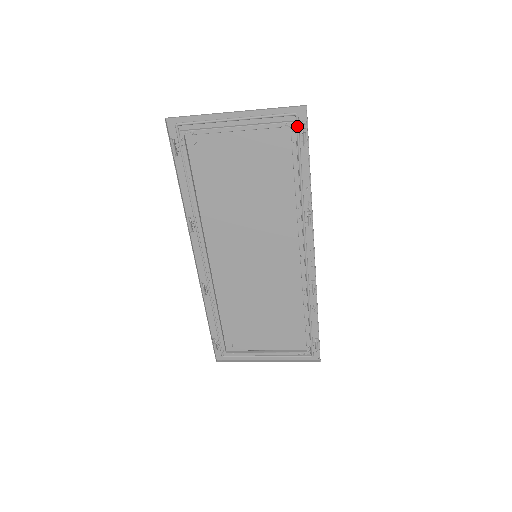
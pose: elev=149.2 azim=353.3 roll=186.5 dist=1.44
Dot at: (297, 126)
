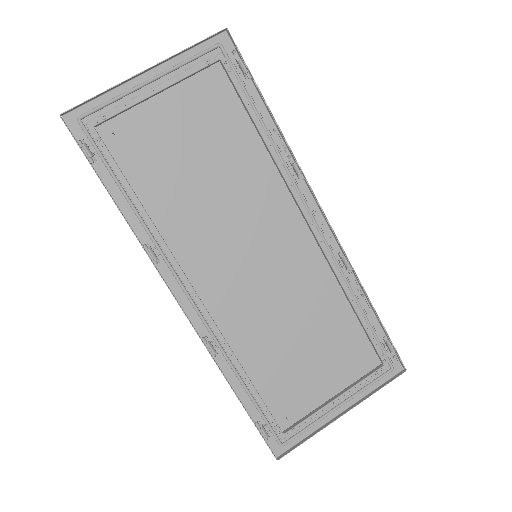
Dot at: (227, 58)
